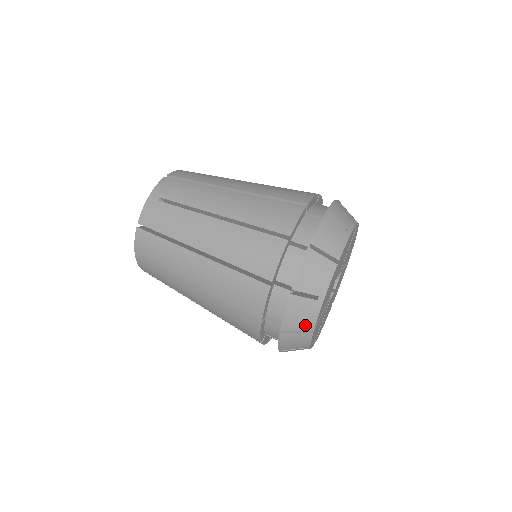
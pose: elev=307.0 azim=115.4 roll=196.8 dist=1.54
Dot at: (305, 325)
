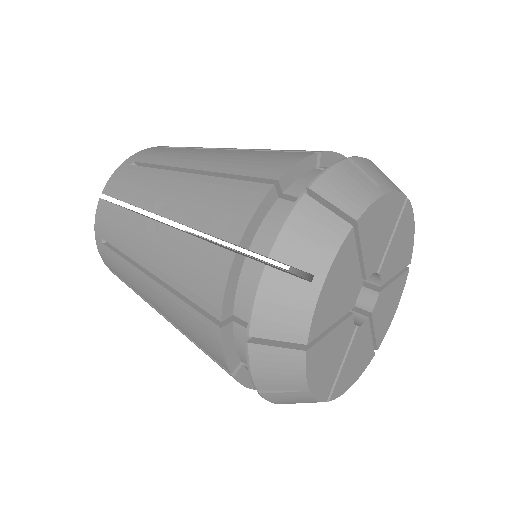
Dot at: (290, 331)
